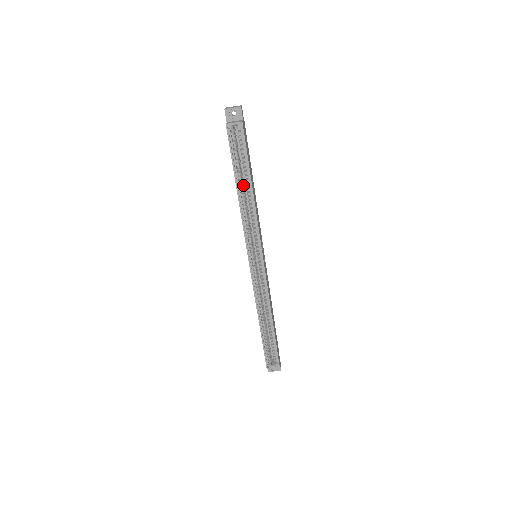
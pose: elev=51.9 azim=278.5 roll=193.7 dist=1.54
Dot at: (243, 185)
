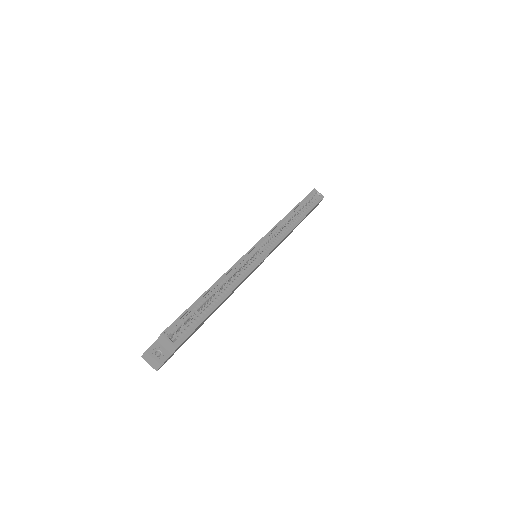
Dot at: occluded
